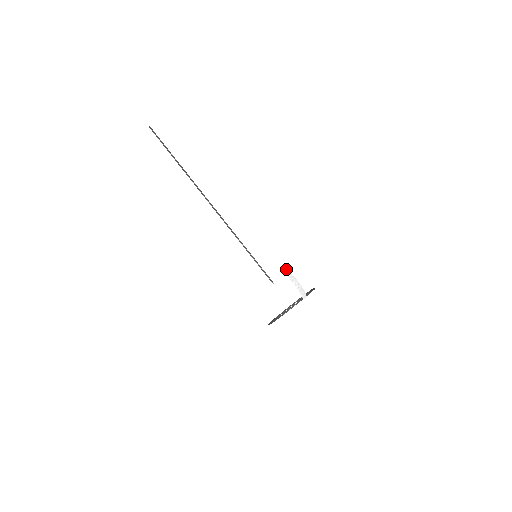
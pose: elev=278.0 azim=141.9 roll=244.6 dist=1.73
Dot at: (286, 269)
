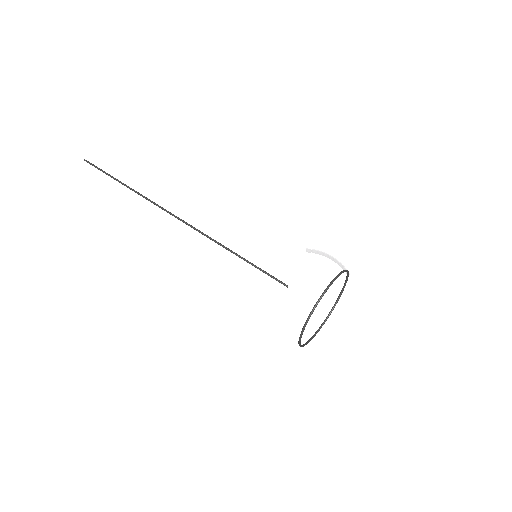
Dot at: occluded
